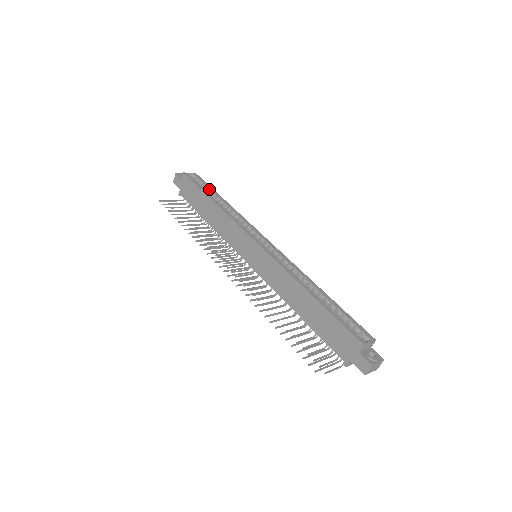
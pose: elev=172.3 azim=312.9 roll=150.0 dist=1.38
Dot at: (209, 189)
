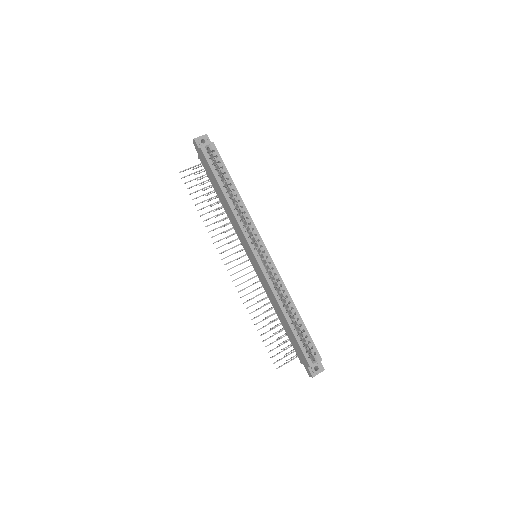
Dot at: (223, 172)
